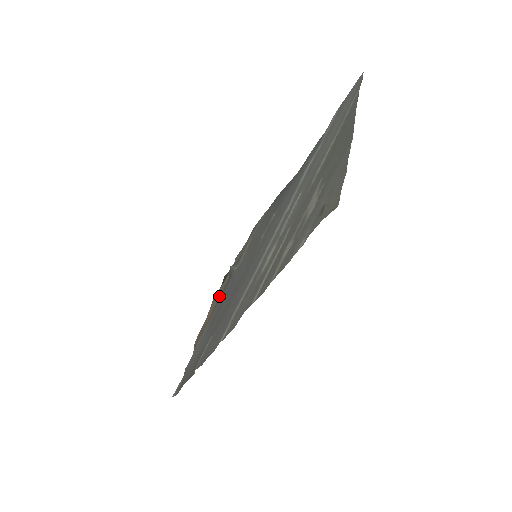
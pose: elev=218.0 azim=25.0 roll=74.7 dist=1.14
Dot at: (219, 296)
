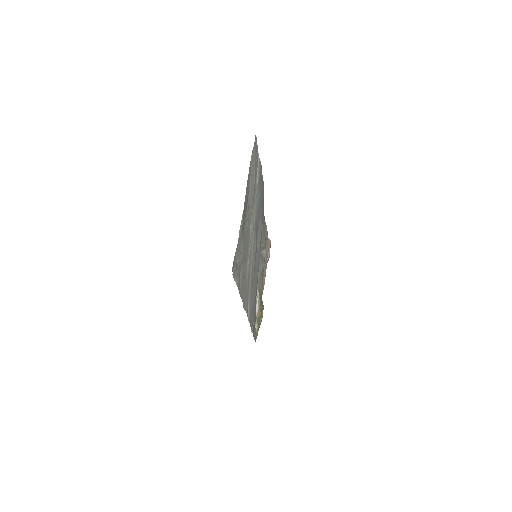
Dot at: (263, 271)
